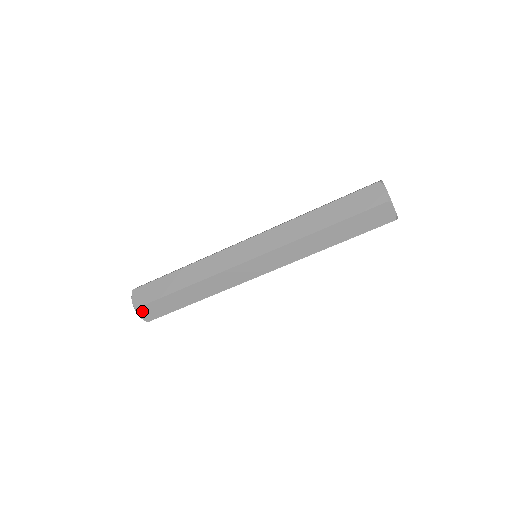
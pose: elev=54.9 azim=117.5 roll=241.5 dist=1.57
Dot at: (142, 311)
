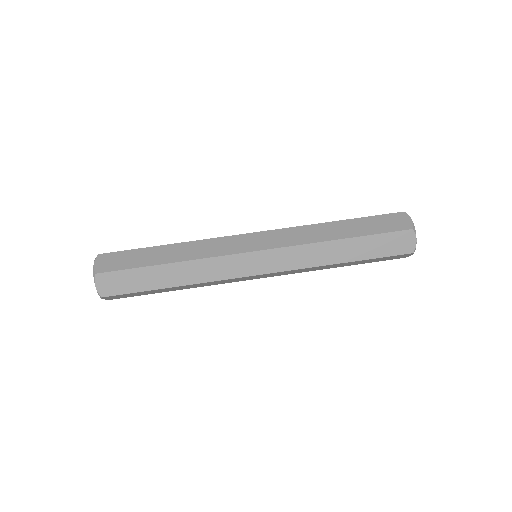
Dot at: (103, 259)
